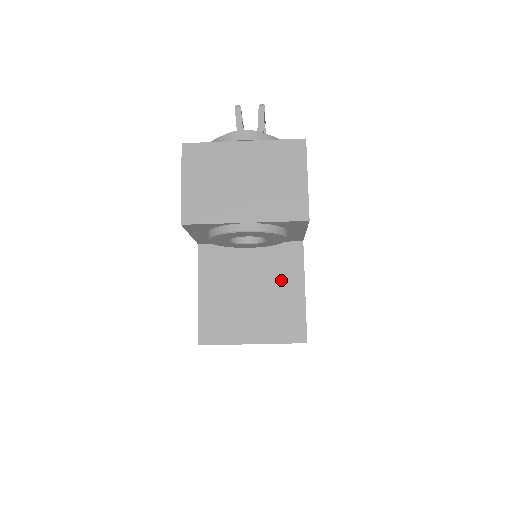
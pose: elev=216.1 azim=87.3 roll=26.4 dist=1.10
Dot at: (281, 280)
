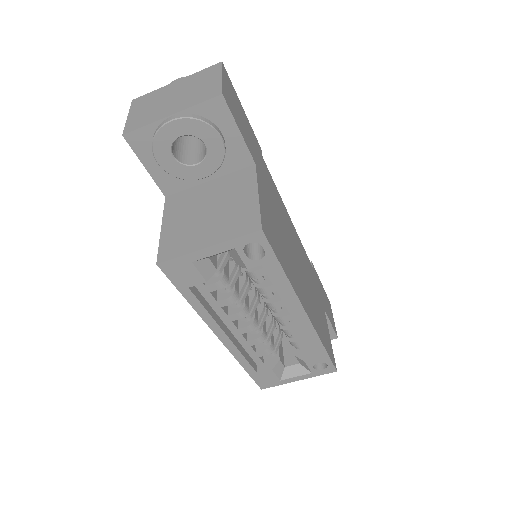
Dot at: (236, 194)
